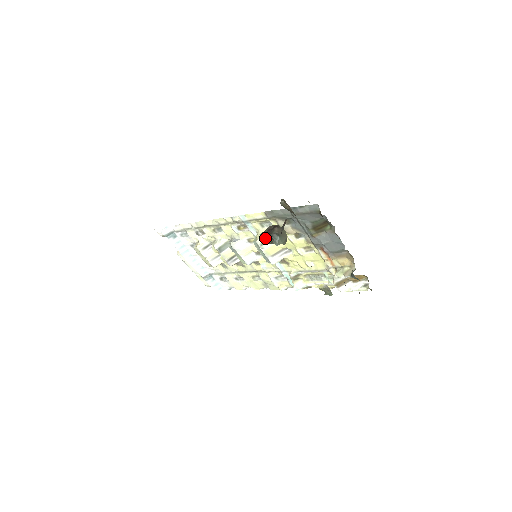
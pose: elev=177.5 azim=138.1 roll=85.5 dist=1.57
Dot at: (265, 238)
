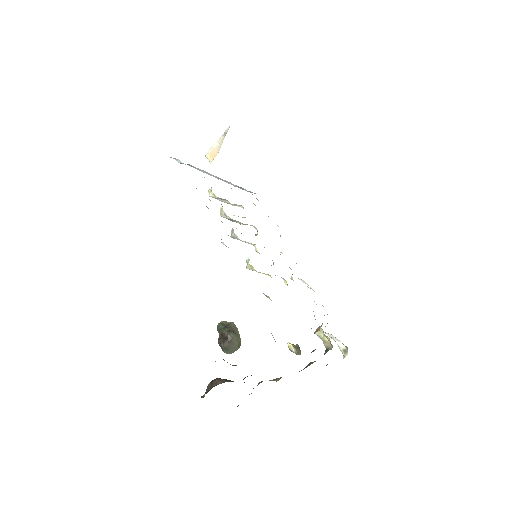
Dot at: (220, 334)
